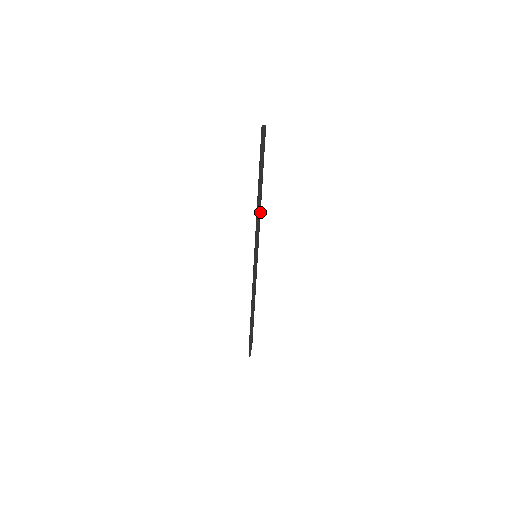
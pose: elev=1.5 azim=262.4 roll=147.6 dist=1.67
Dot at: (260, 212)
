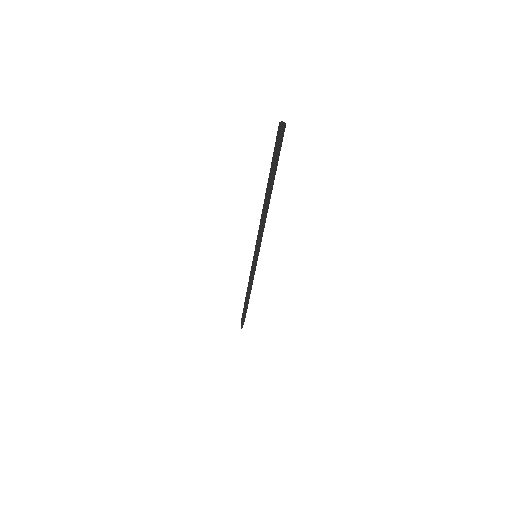
Dot at: (266, 217)
